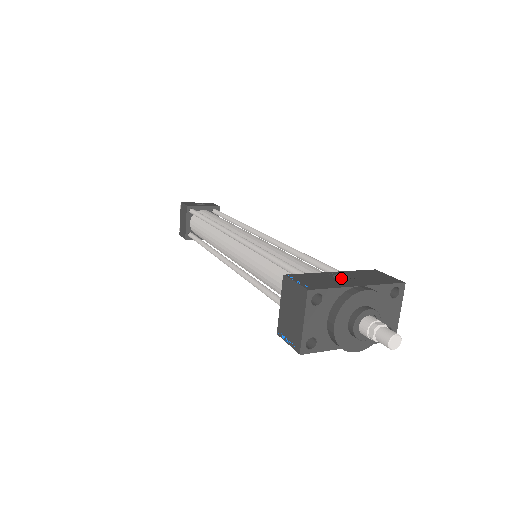
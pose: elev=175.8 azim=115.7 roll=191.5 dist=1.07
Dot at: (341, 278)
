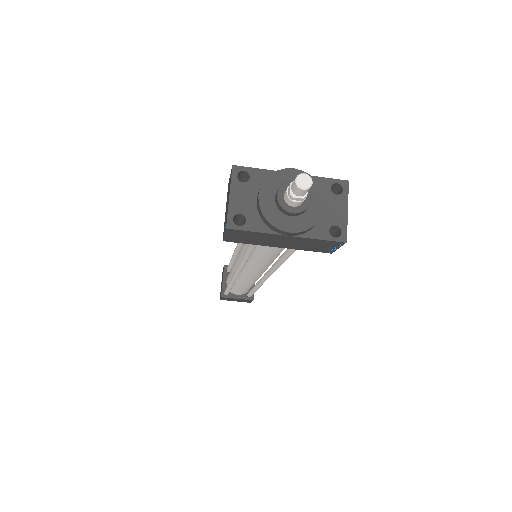
Dot at: occluded
